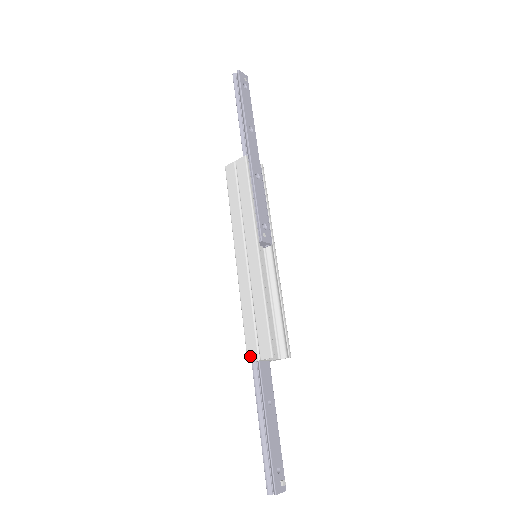
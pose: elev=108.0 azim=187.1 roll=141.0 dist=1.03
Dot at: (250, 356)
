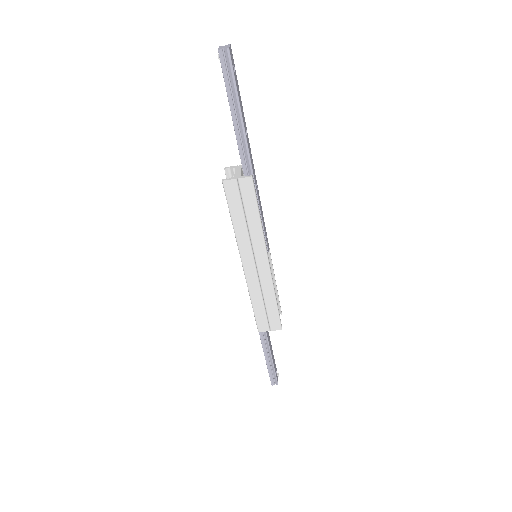
Dot at: (261, 329)
